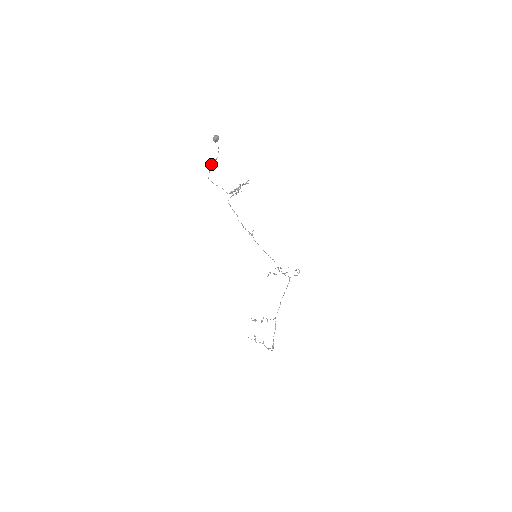
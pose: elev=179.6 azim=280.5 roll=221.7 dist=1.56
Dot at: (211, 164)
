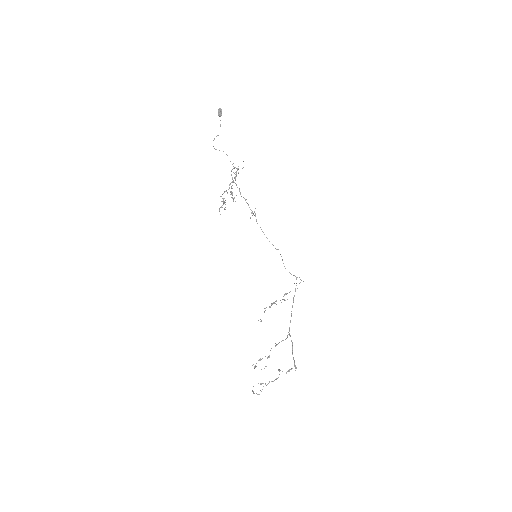
Dot at: occluded
